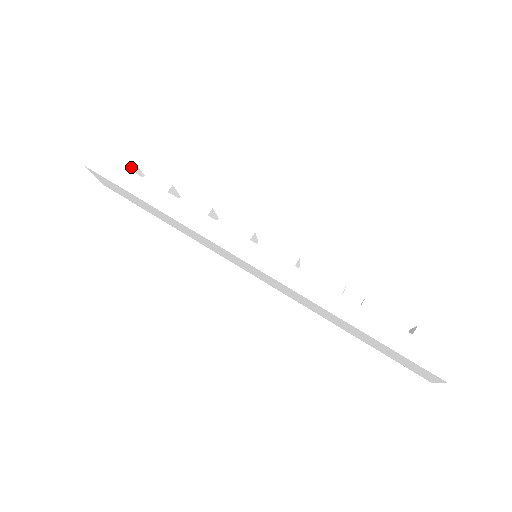
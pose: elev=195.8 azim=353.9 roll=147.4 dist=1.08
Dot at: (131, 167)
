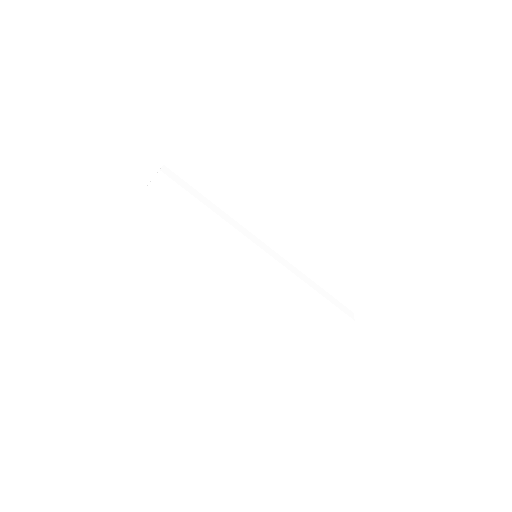
Dot at: occluded
